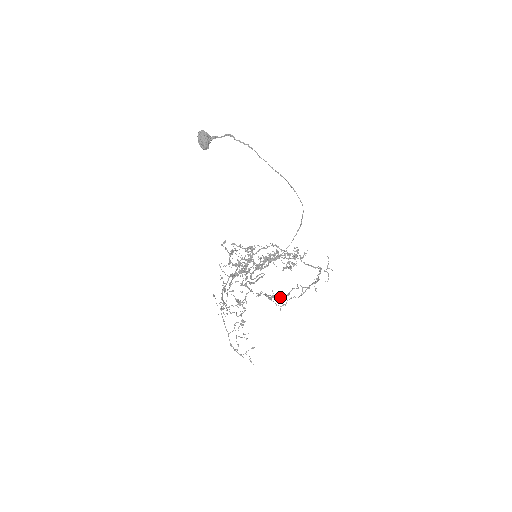
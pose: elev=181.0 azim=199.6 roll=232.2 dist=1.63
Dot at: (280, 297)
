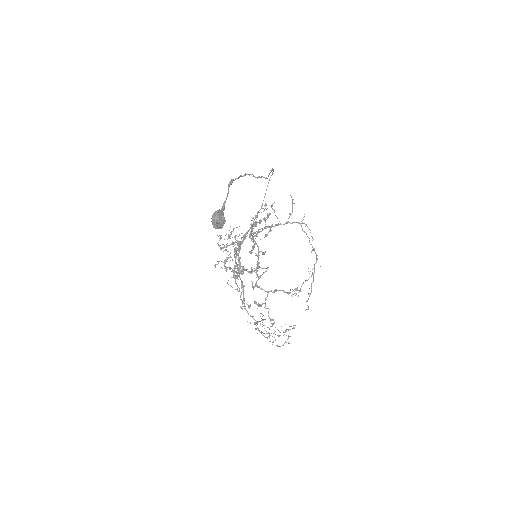
Dot at: (297, 289)
